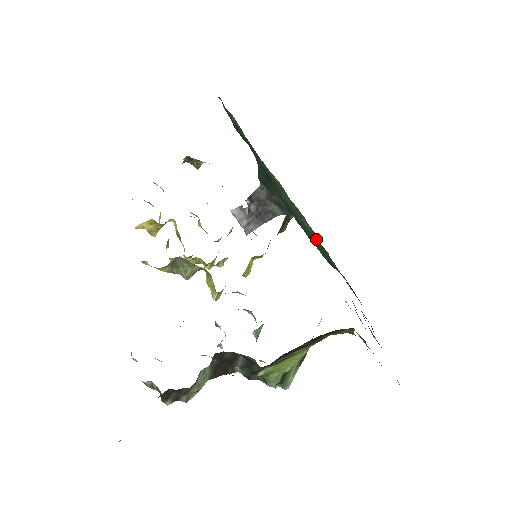
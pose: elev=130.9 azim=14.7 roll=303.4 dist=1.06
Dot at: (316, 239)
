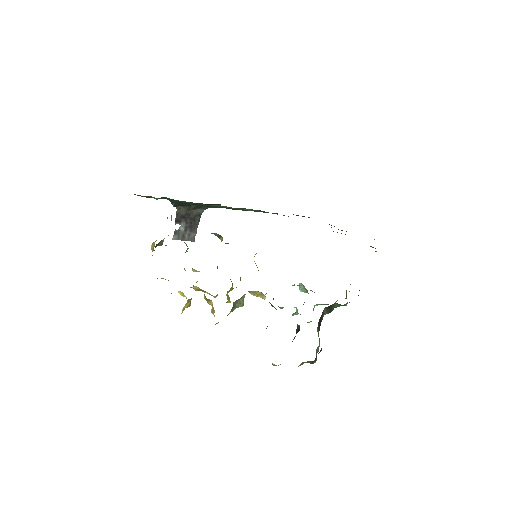
Dot at: (260, 211)
